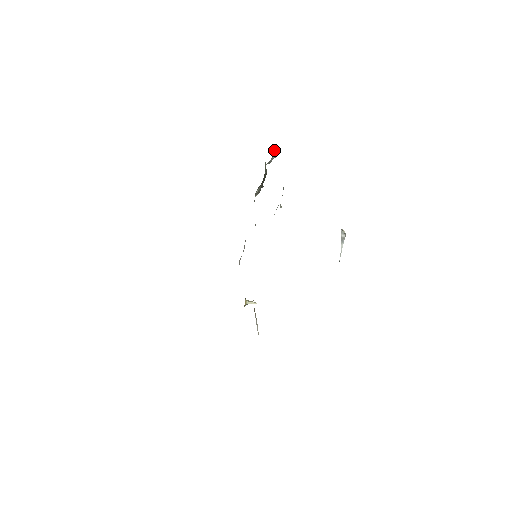
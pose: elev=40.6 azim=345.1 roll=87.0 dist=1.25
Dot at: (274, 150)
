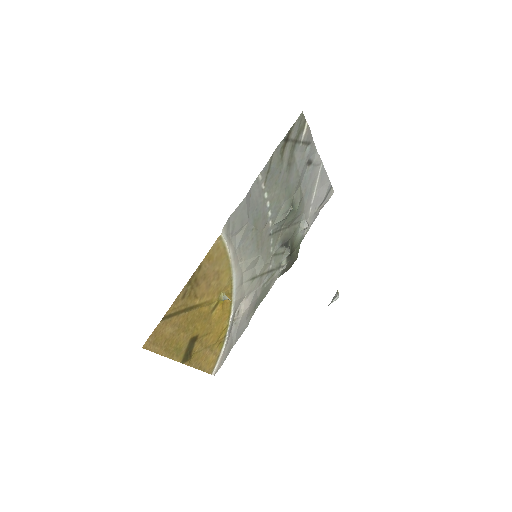
Dot at: (307, 222)
